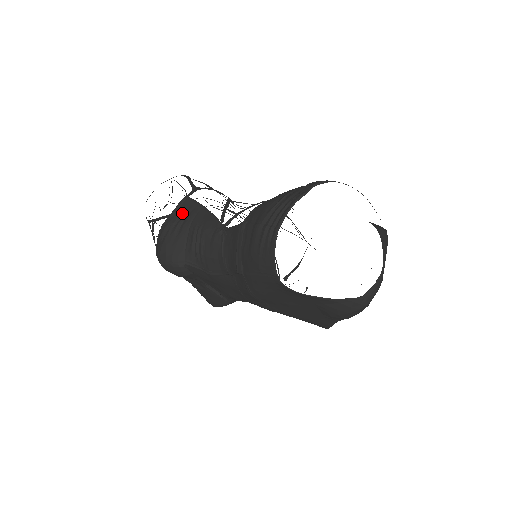
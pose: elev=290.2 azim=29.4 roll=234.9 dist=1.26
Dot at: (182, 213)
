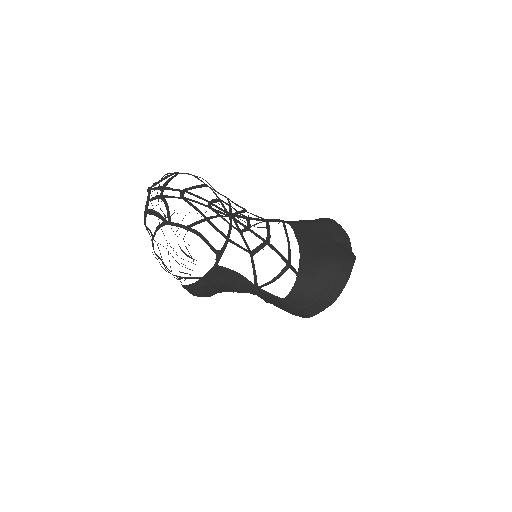
Dot at: (215, 278)
